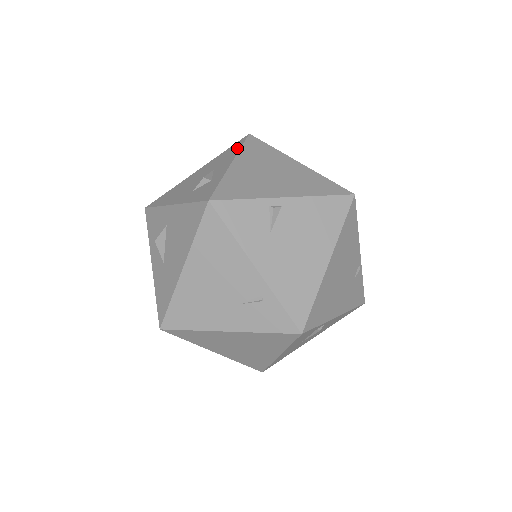
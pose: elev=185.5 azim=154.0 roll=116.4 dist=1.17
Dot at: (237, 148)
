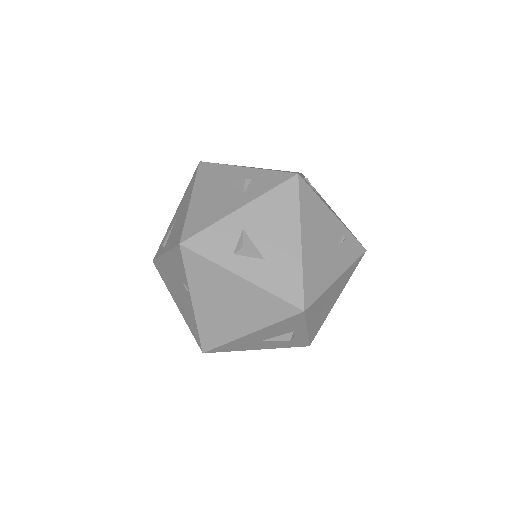
Dot at: (217, 166)
